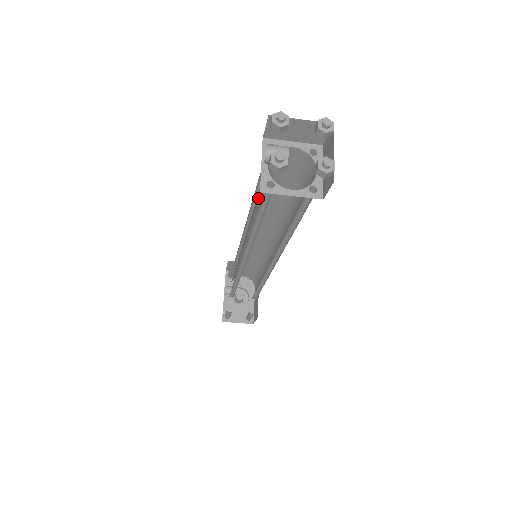
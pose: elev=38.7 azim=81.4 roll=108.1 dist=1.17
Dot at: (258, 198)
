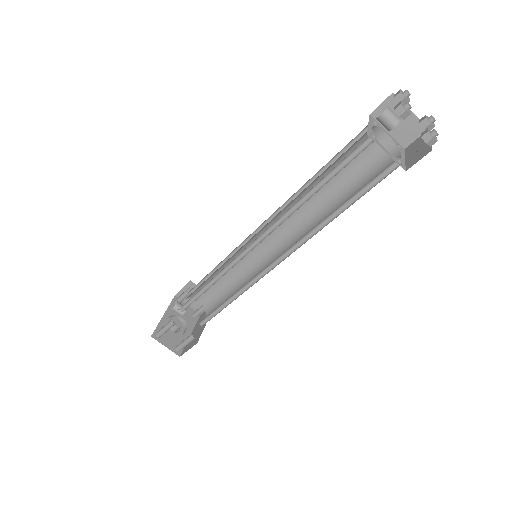
Dot at: (319, 177)
